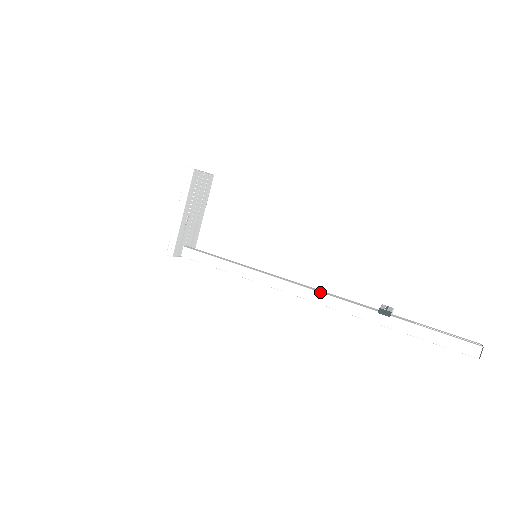
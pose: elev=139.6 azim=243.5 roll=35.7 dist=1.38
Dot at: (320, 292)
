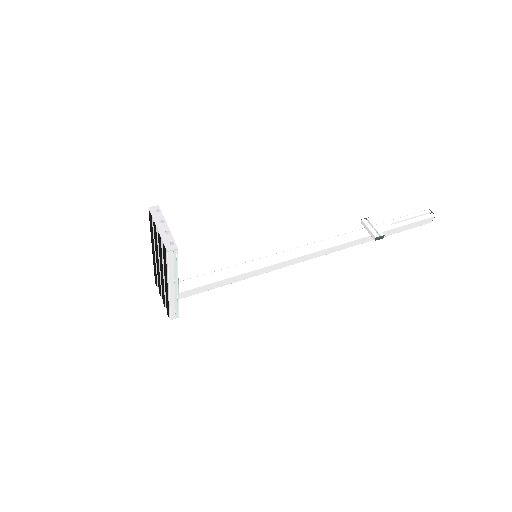
Dot at: (324, 249)
